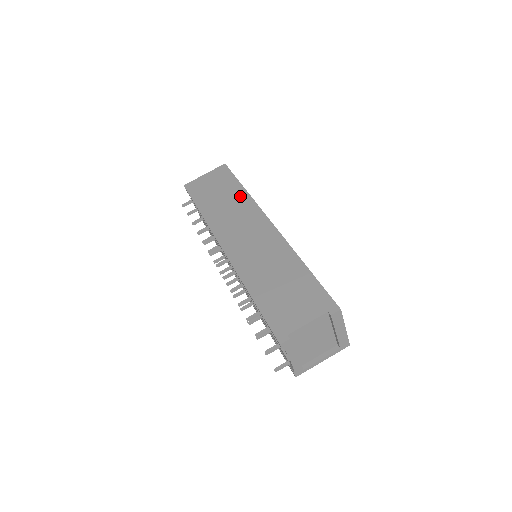
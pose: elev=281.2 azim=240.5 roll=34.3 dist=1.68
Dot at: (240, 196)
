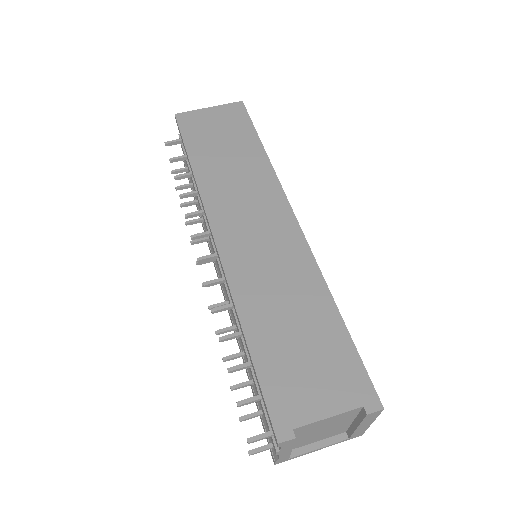
Dot at: (256, 160)
